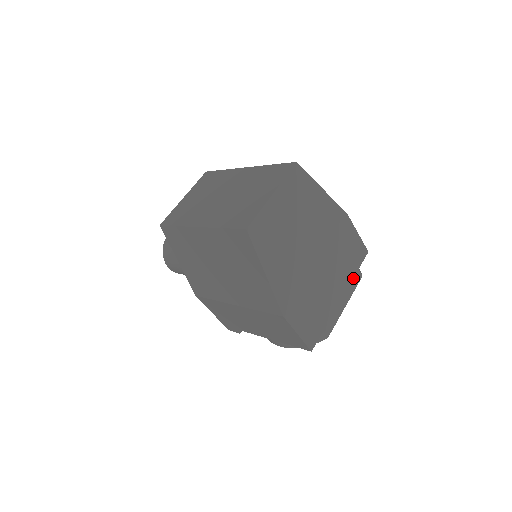
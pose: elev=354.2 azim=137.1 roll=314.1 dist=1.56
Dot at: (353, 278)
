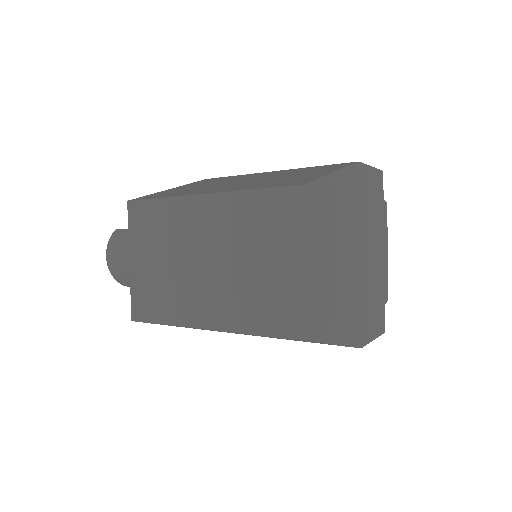
Dot at: (383, 217)
